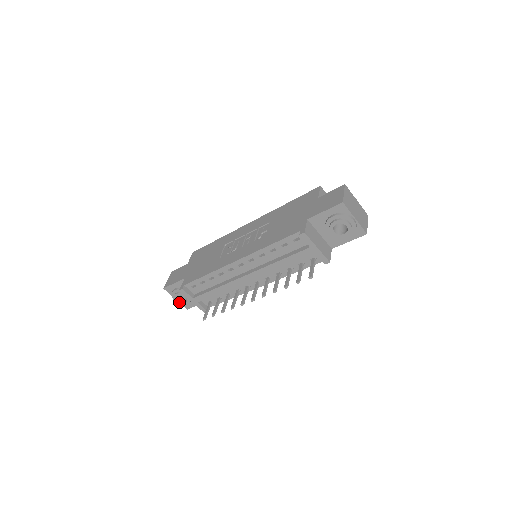
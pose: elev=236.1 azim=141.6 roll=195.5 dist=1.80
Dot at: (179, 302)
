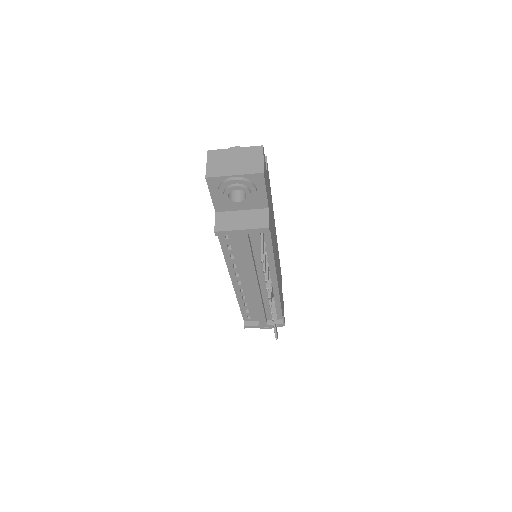
Dot at: (268, 328)
